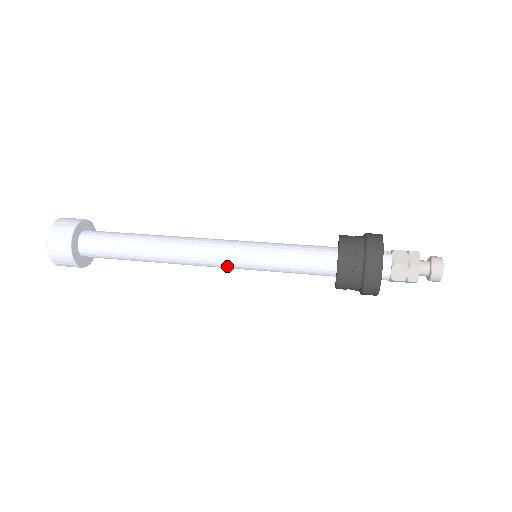
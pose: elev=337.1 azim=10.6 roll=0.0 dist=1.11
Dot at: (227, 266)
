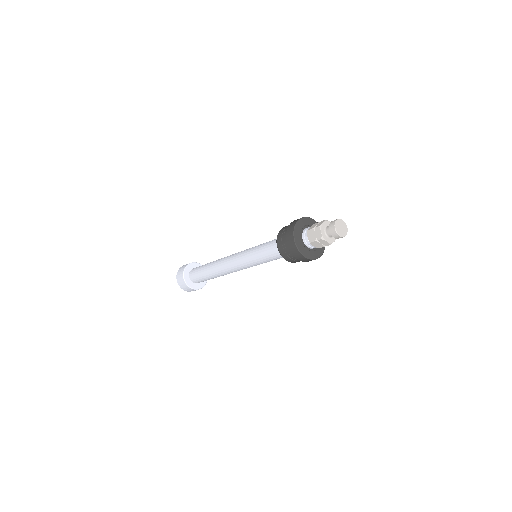
Dot at: occluded
